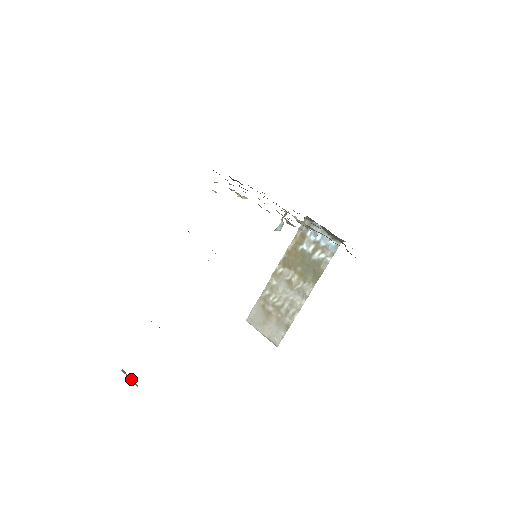
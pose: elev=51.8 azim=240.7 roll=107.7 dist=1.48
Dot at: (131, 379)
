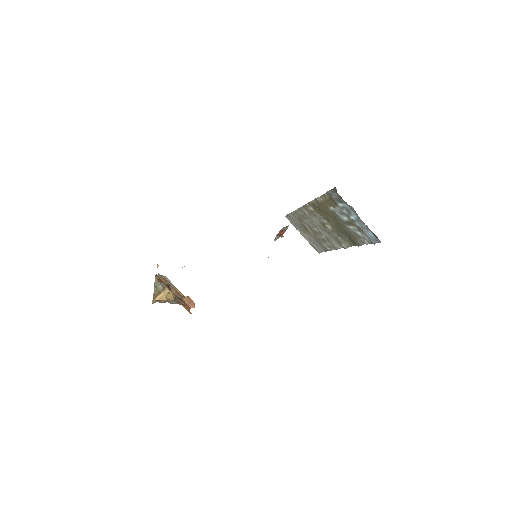
Dot at: occluded
